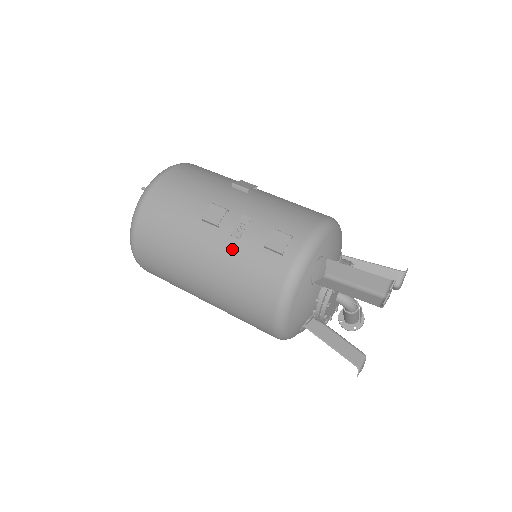
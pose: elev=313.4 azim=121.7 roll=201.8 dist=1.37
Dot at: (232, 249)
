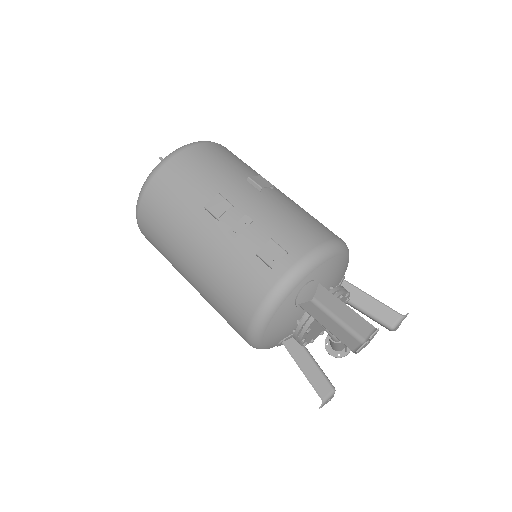
Dot at: (225, 247)
